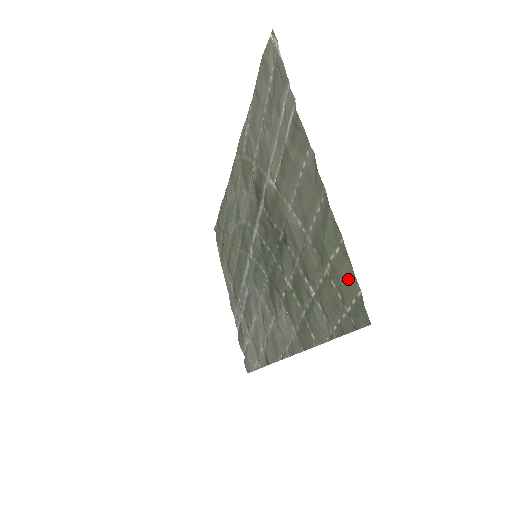
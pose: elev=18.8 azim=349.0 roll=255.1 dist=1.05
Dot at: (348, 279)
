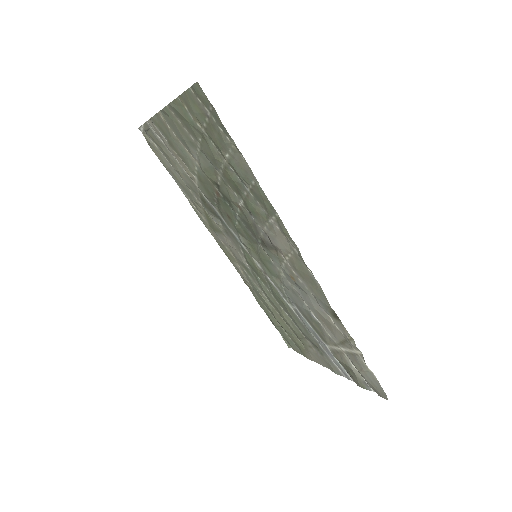
Dot at: (191, 101)
